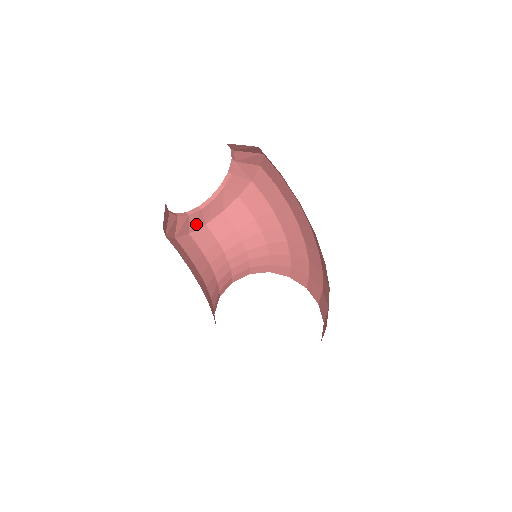
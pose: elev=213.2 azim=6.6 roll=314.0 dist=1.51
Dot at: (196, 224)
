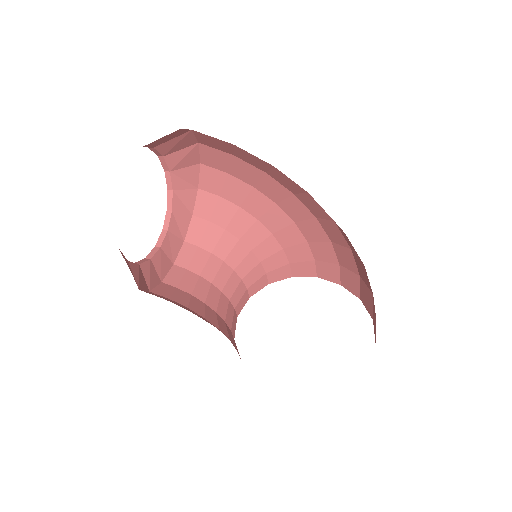
Dot at: (163, 267)
